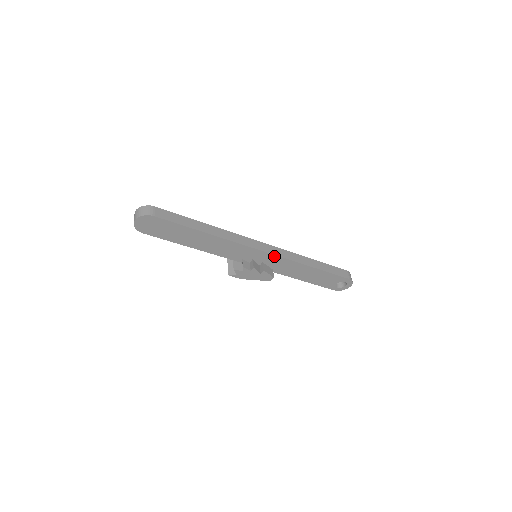
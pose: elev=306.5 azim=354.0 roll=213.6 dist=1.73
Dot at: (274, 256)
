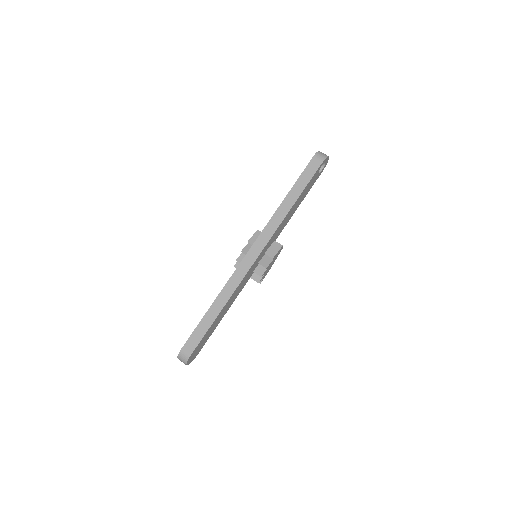
Dot at: (265, 246)
